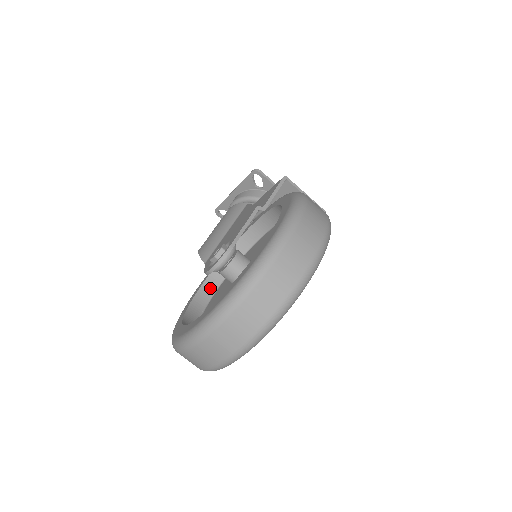
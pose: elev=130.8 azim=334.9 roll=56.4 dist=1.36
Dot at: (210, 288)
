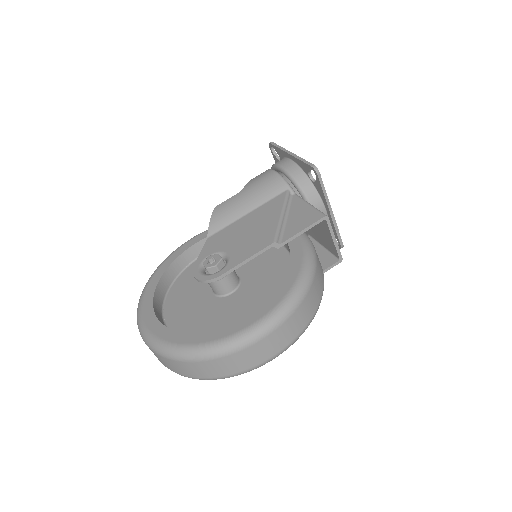
Dot at: occluded
